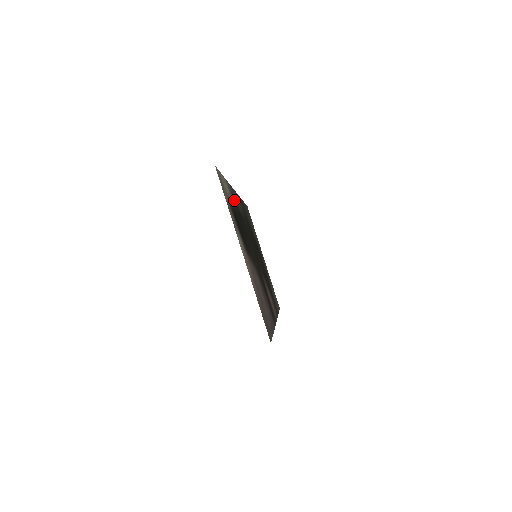
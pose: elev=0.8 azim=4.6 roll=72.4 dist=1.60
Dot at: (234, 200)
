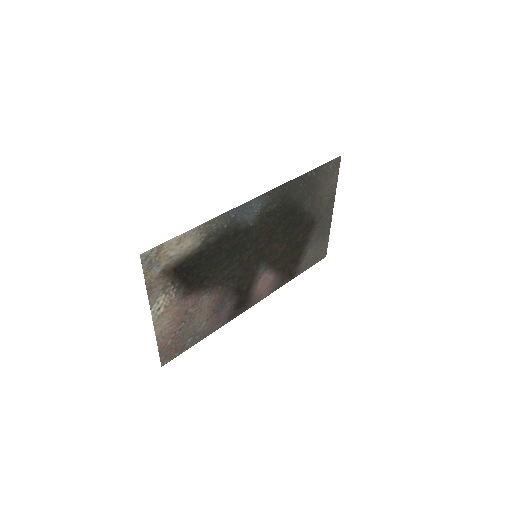
Dot at: (217, 232)
